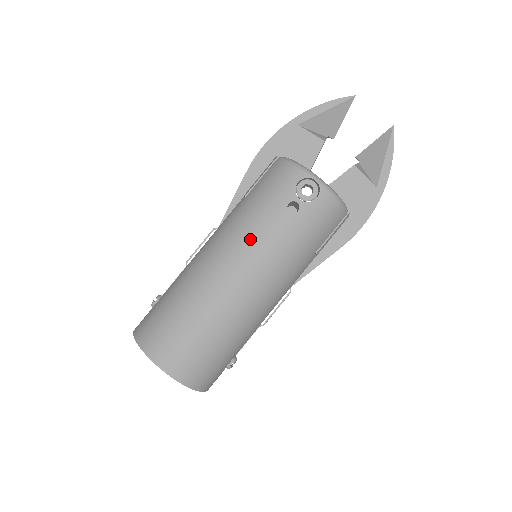
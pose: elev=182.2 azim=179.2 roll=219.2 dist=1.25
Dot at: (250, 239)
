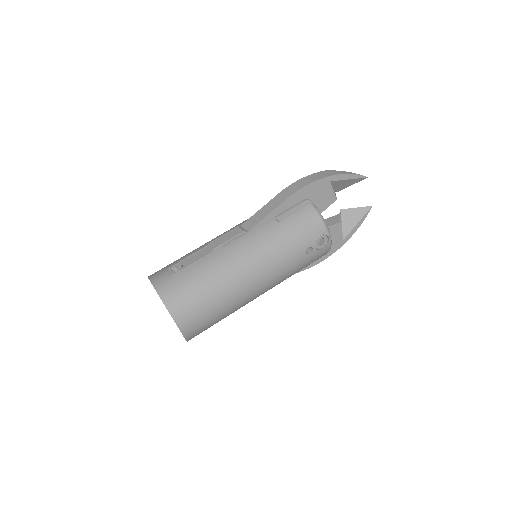
Dot at: (276, 262)
